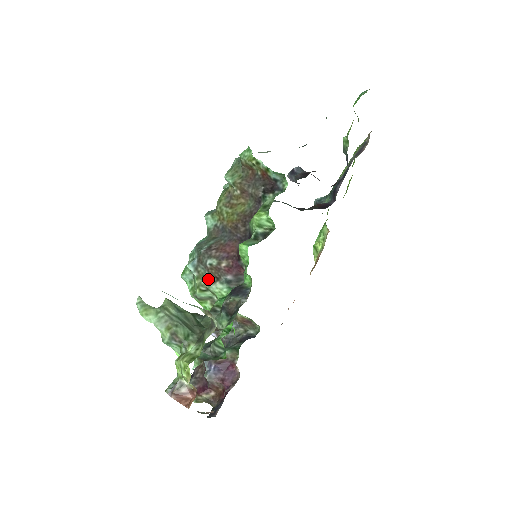
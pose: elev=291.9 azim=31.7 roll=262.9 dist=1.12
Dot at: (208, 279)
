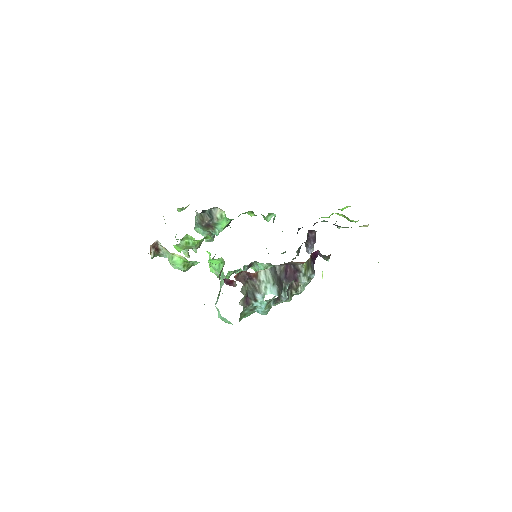
Dot at: occluded
